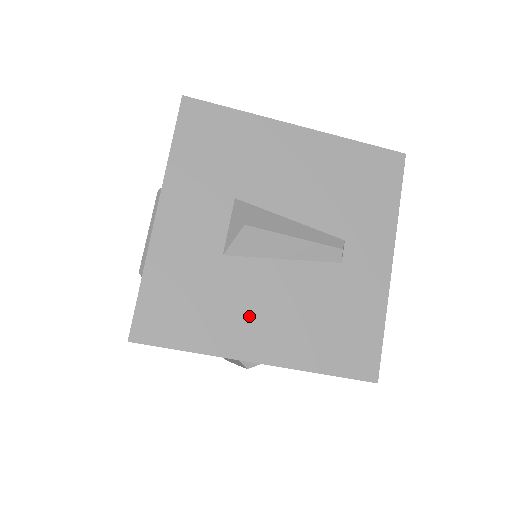
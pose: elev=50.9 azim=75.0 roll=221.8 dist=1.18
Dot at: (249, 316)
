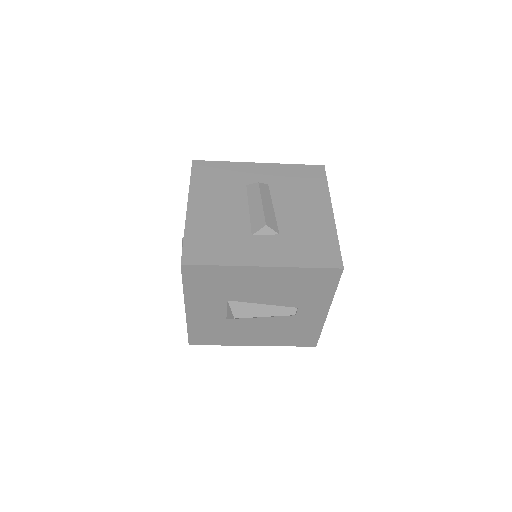
Dot at: (245, 335)
